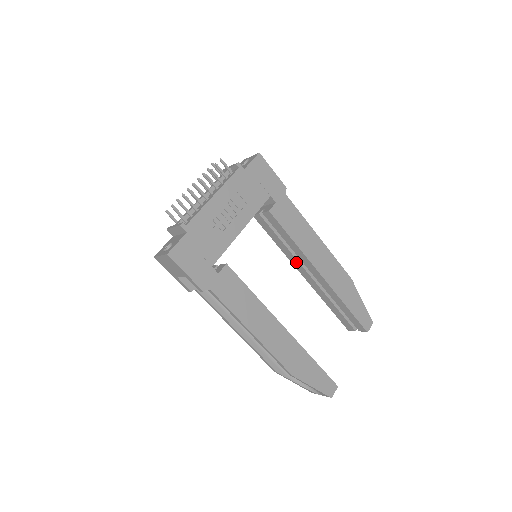
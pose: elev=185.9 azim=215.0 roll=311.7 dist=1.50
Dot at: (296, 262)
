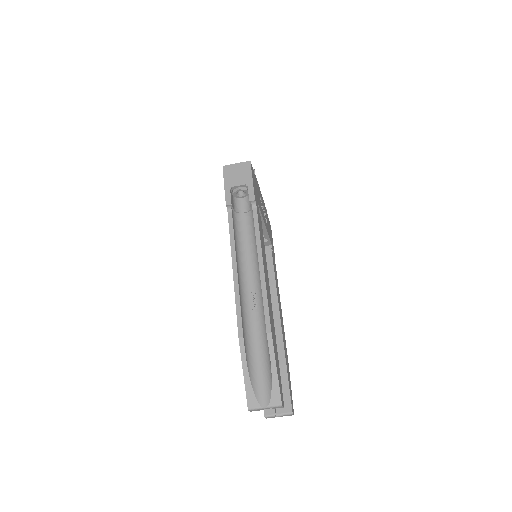
Dot at: occluded
